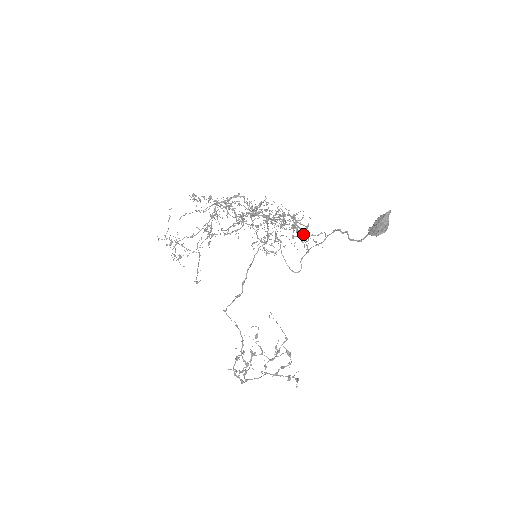
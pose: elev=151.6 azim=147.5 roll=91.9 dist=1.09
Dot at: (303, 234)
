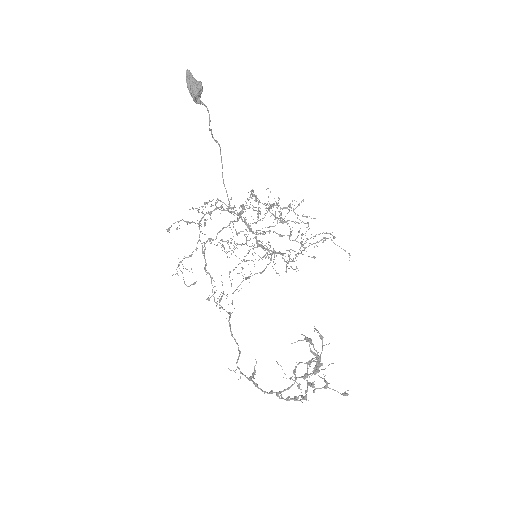
Dot at: occluded
